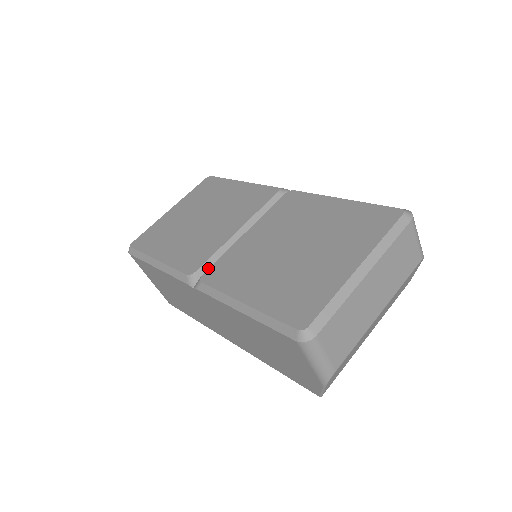
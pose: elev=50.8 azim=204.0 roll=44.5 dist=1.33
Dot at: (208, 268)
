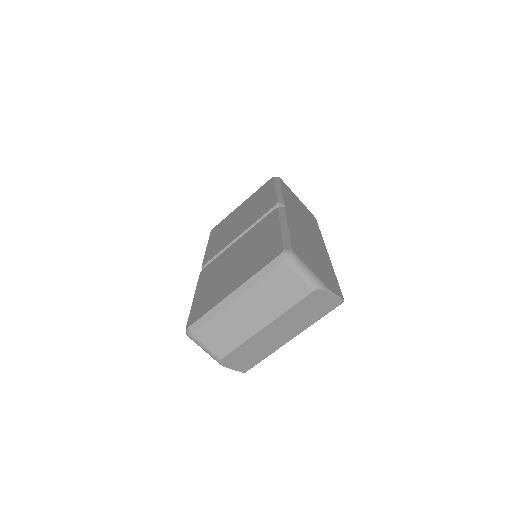
Dot at: occluded
